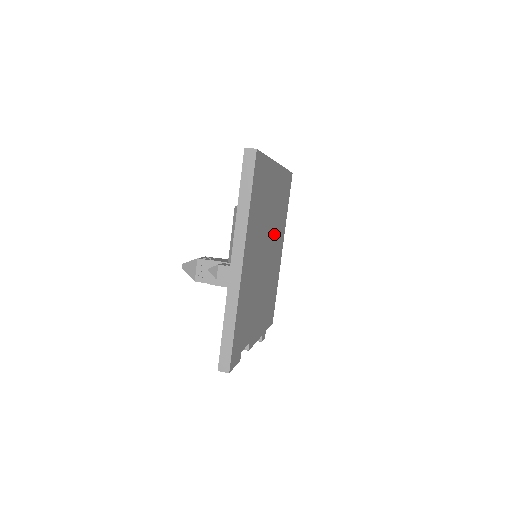
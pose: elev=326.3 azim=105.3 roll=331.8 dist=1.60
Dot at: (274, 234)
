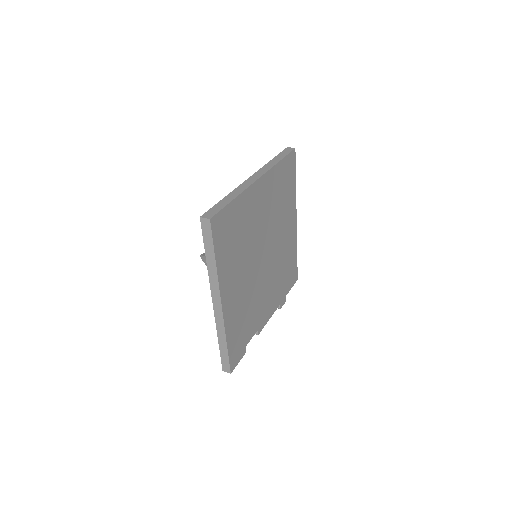
Dot at: (274, 228)
